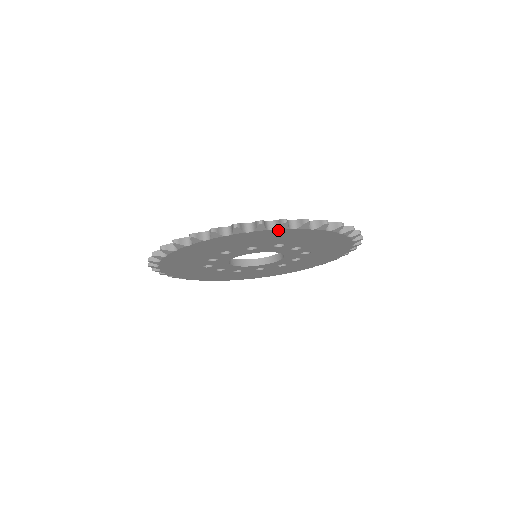
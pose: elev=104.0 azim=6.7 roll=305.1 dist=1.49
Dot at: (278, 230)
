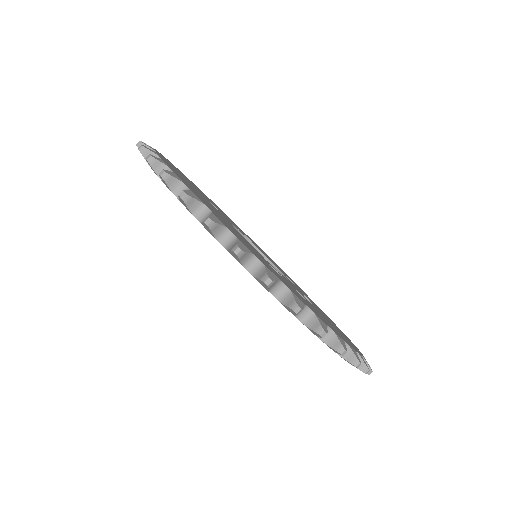
Dot at: occluded
